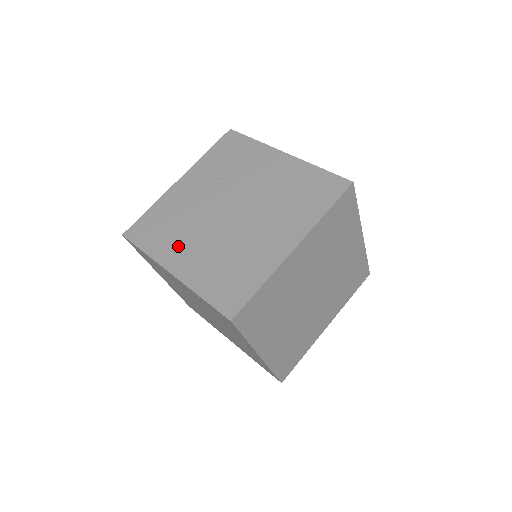
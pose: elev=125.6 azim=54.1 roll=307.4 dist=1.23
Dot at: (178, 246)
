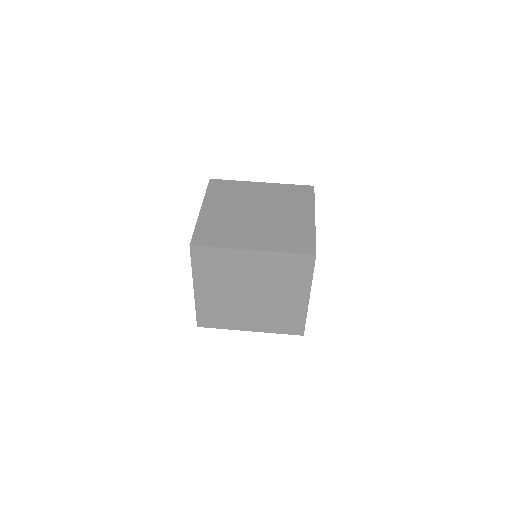
Dot at: (240, 320)
